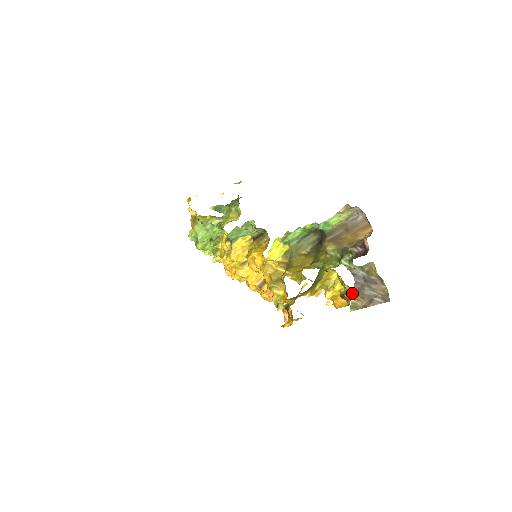
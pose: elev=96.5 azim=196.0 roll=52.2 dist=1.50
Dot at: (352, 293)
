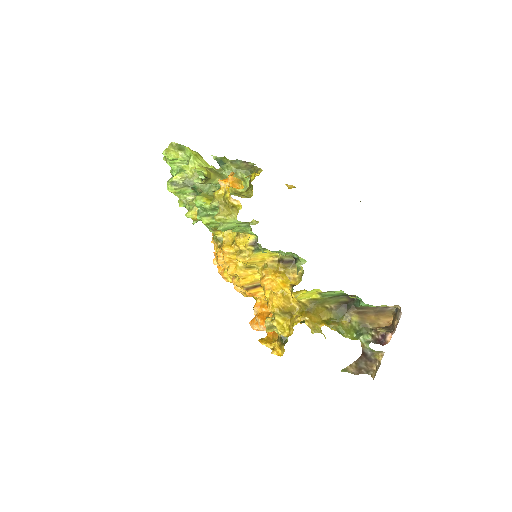
Dot at: occluded
